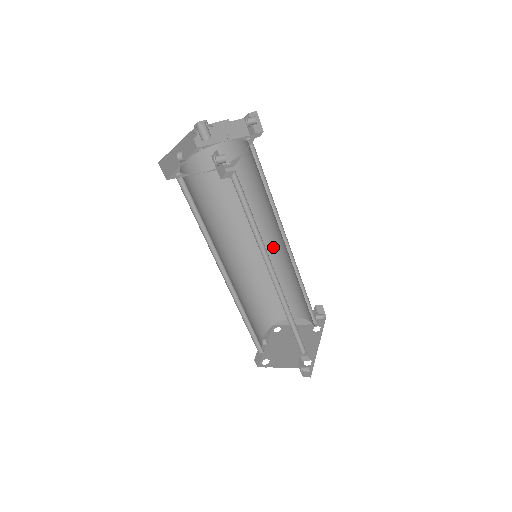
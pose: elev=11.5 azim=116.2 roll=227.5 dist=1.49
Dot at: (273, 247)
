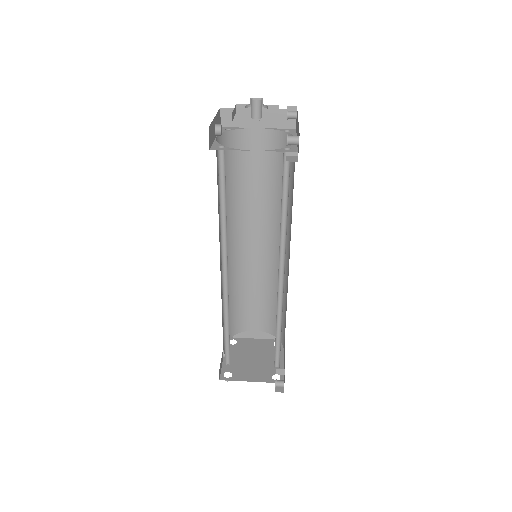
Dot at: (263, 251)
